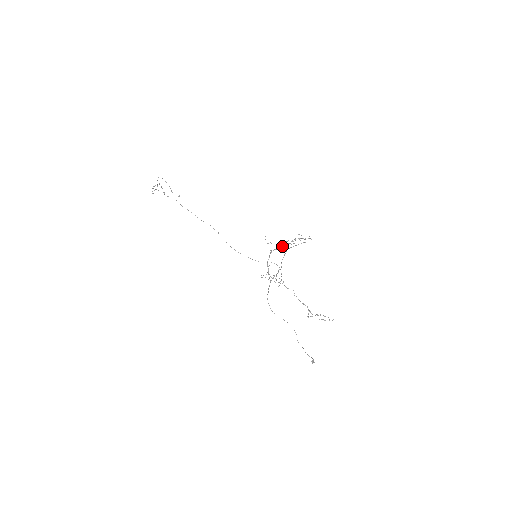
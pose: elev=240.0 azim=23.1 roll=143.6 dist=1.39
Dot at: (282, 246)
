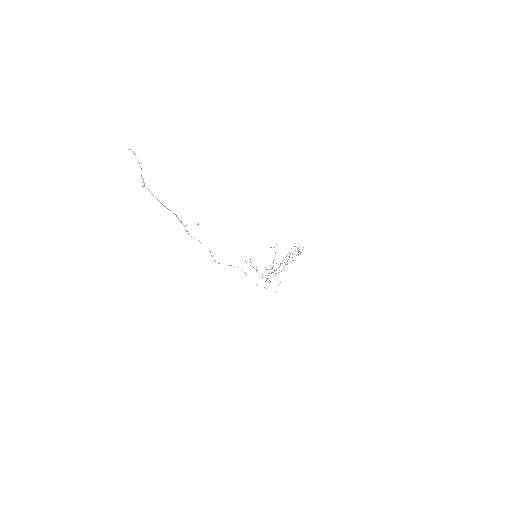
Dot at: (284, 262)
